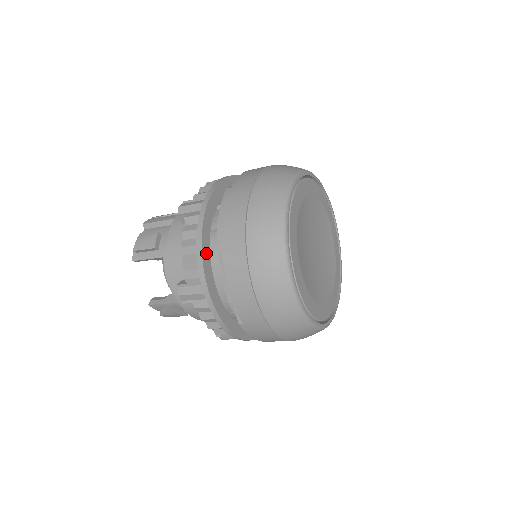
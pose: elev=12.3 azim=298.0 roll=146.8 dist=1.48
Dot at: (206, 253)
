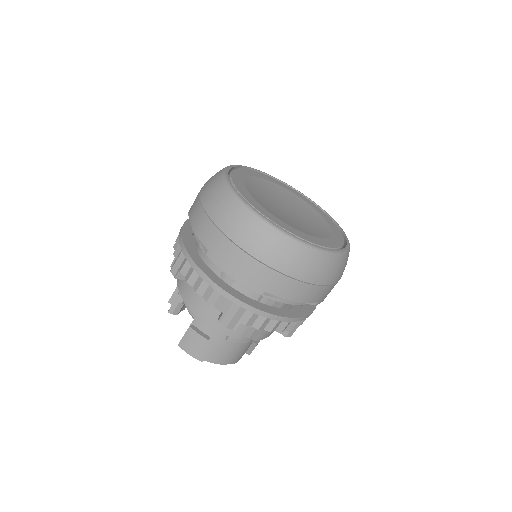
Dot at: (188, 229)
